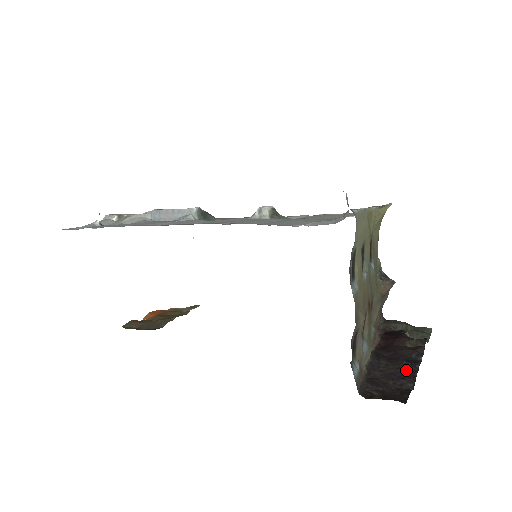
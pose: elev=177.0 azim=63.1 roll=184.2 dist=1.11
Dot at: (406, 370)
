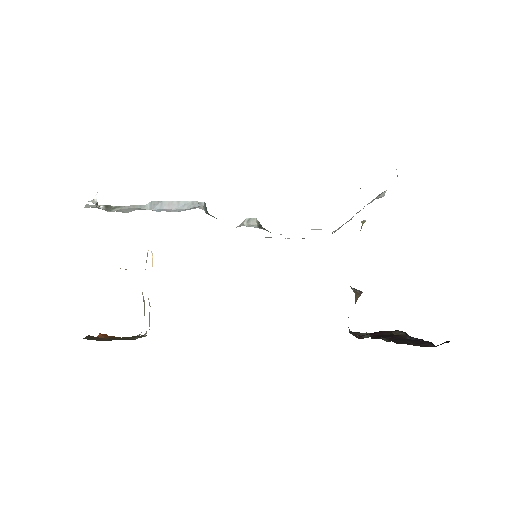
Dot at: (417, 341)
